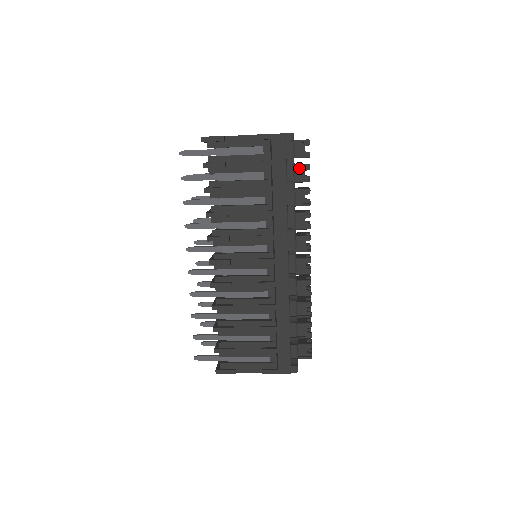
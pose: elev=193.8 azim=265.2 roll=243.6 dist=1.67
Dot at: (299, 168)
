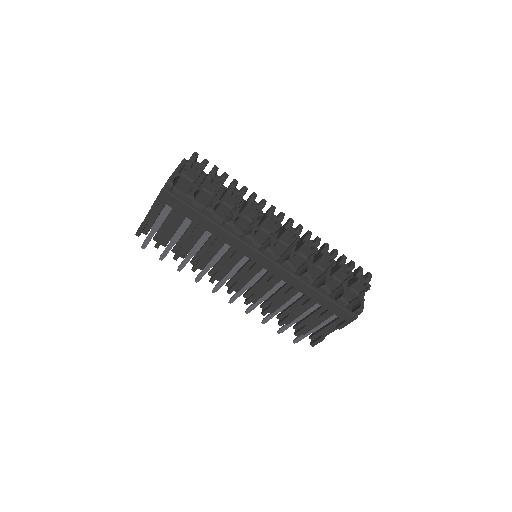
Dot at: (206, 185)
